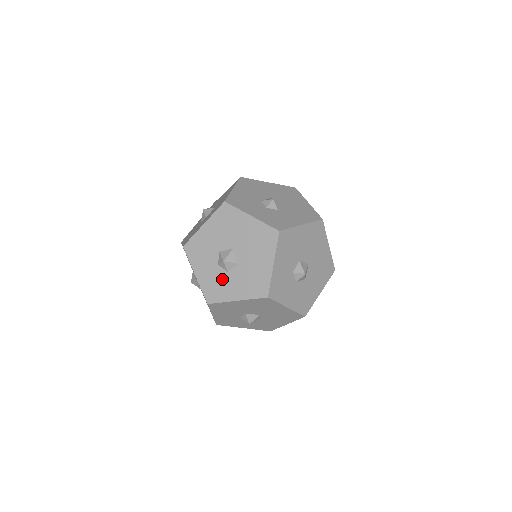
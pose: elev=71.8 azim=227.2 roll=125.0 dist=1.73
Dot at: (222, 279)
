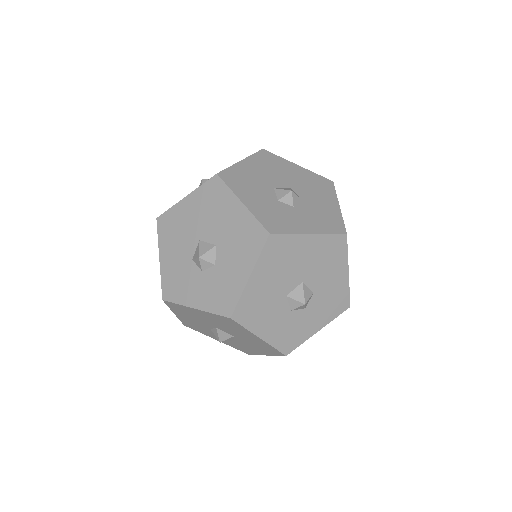
Dot at: (218, 278)
